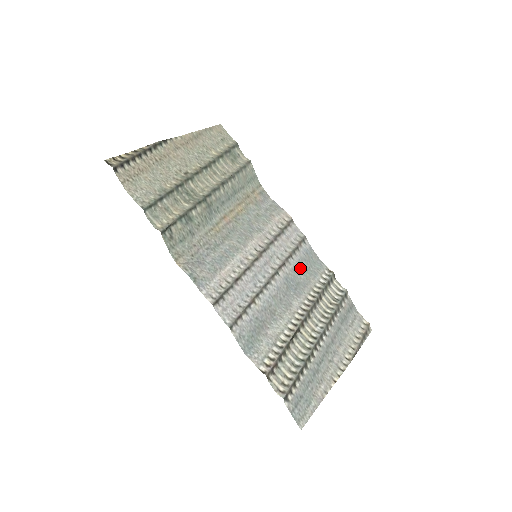
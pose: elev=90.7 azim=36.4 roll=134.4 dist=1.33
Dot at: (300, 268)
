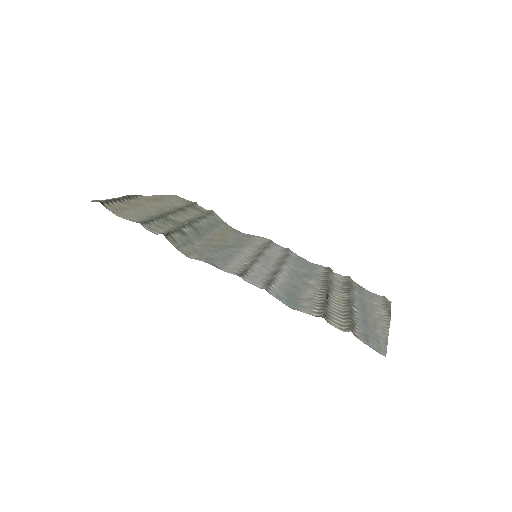
Dot at: (299, 265)
